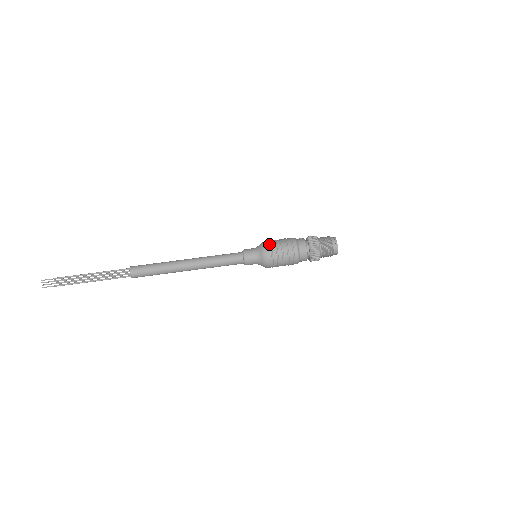
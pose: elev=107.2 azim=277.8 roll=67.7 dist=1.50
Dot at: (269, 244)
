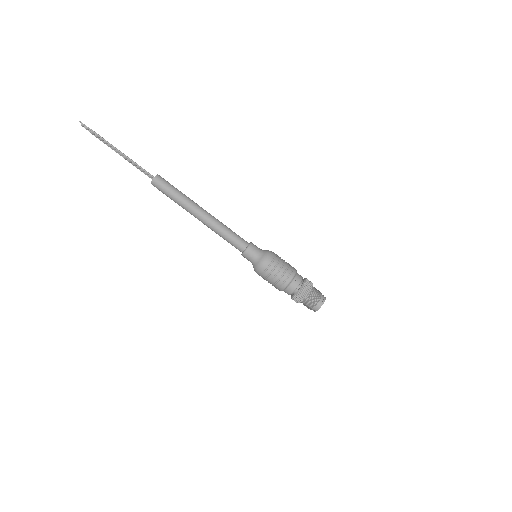
Dot at: (265, 270)
